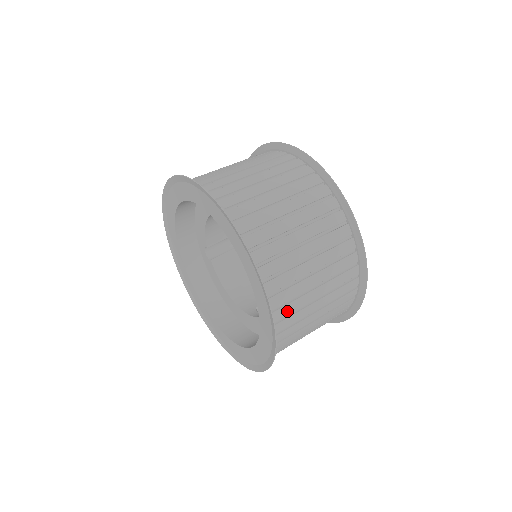
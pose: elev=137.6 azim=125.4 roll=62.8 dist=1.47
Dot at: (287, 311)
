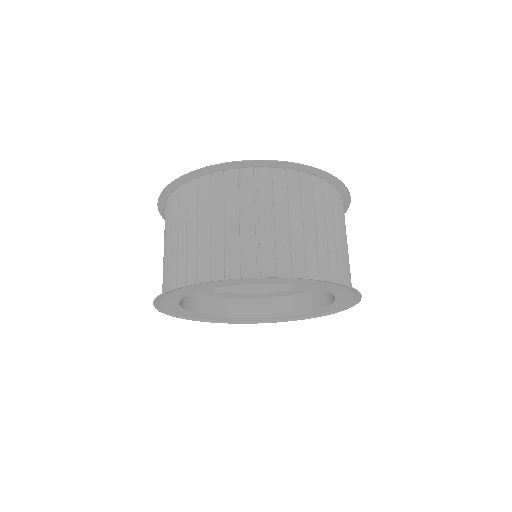
Dot at: (341, 269)
